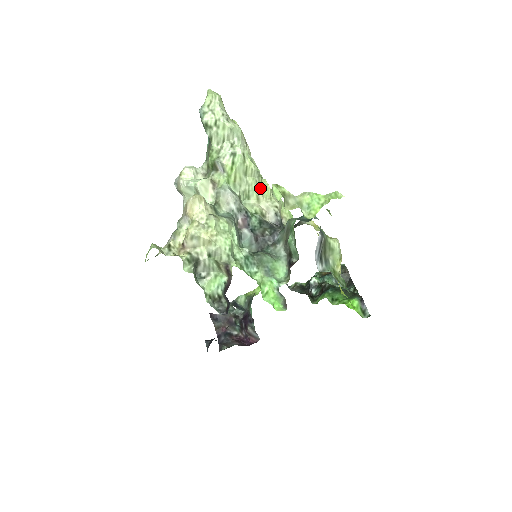
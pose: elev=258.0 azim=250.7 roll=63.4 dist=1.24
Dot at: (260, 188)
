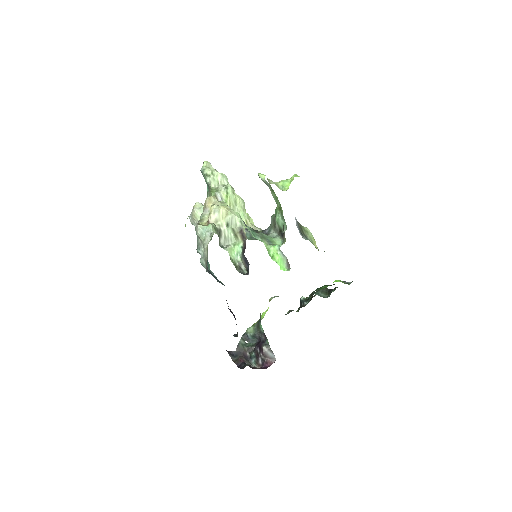
Dot at: (246, 216)
